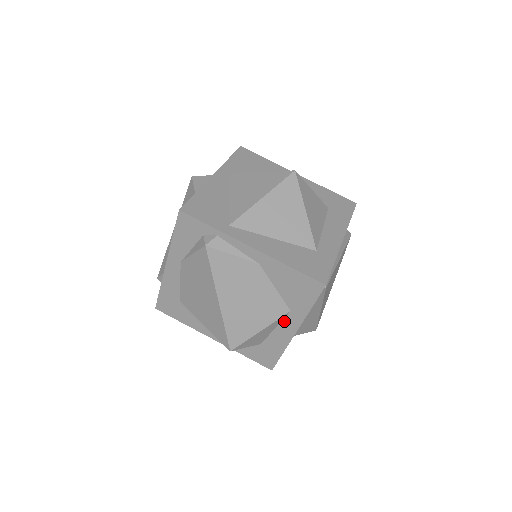
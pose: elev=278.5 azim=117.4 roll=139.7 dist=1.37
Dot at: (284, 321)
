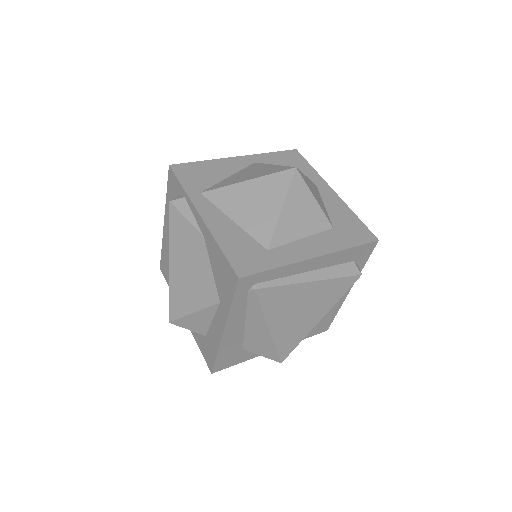
Dot at: (217, 314)
